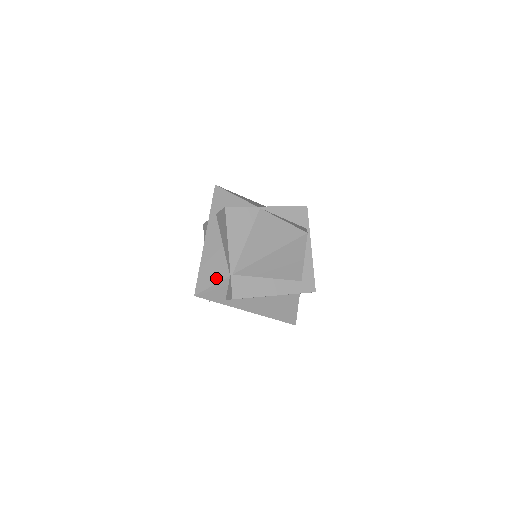
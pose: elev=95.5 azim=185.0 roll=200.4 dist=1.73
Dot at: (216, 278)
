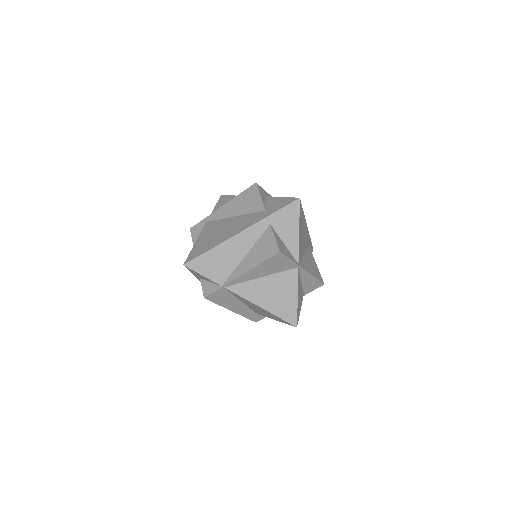
Dot at: (212, 274)
